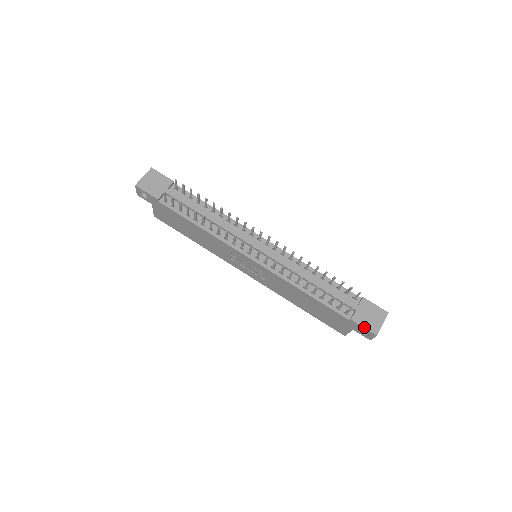
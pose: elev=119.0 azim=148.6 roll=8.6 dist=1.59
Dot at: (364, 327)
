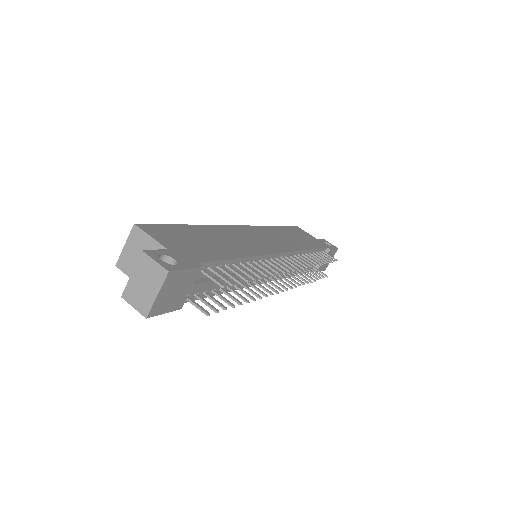
Dot at: occluded
